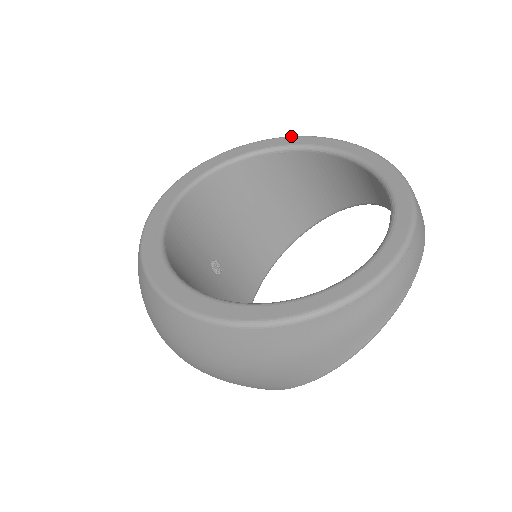
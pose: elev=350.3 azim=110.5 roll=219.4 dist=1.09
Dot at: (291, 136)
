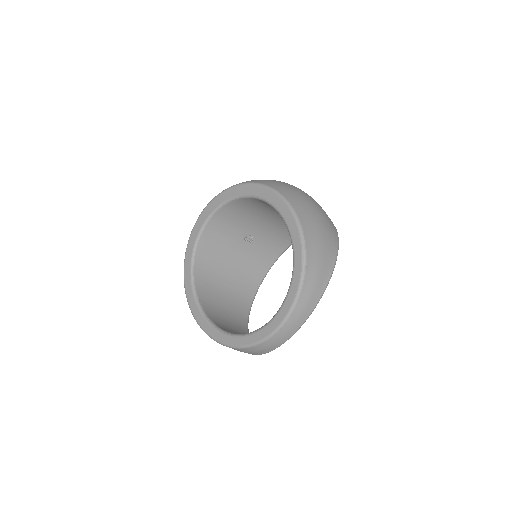
Dot at: (285, 202)
